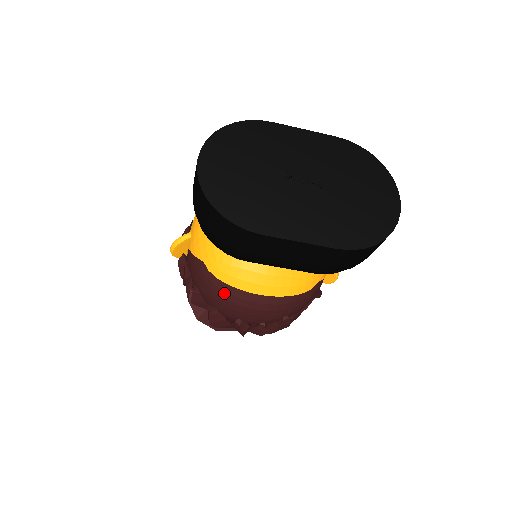
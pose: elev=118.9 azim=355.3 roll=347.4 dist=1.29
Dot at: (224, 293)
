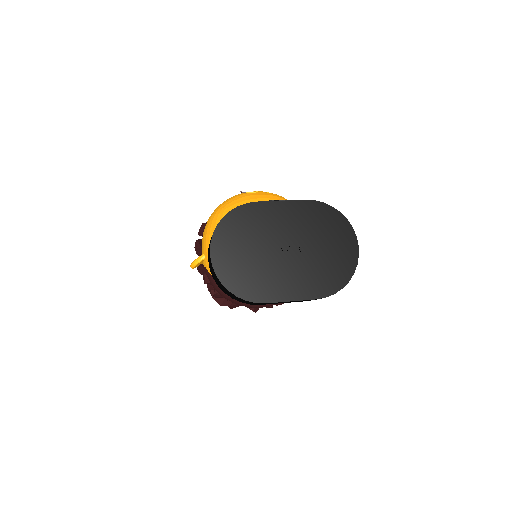
Dot at: occluded
